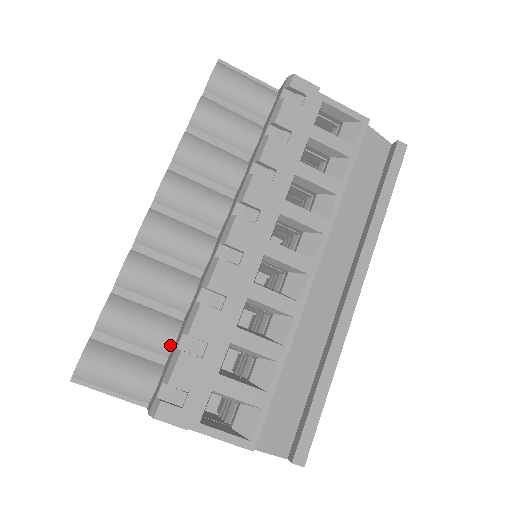
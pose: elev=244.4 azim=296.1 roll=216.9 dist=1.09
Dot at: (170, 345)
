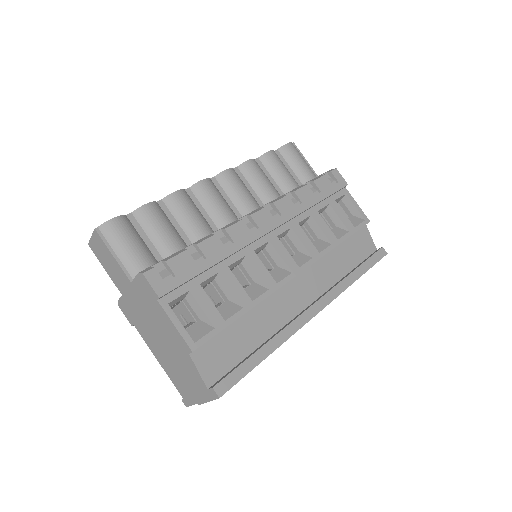
Dot at: occluded
